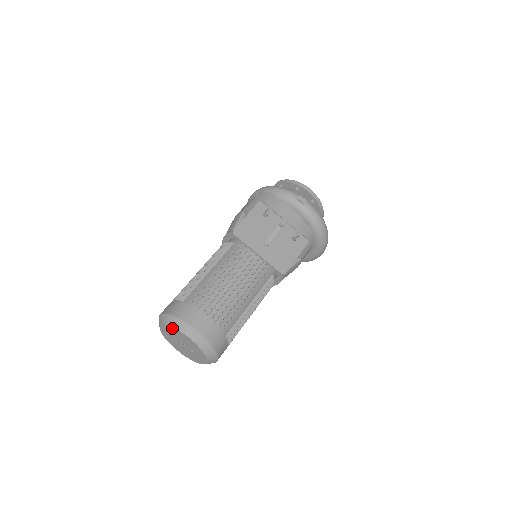
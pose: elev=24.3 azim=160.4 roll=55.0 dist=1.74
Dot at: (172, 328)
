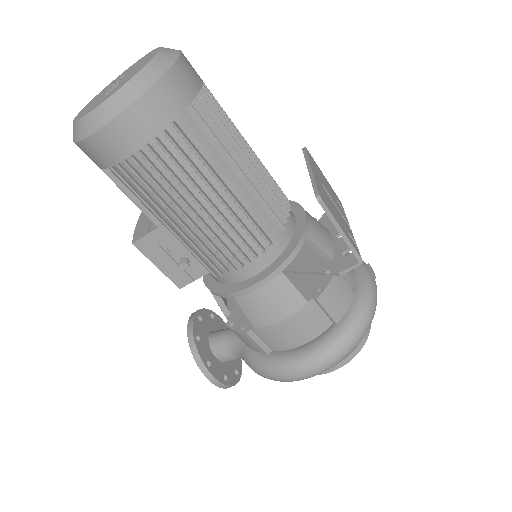
Dot at: (150, 53)
